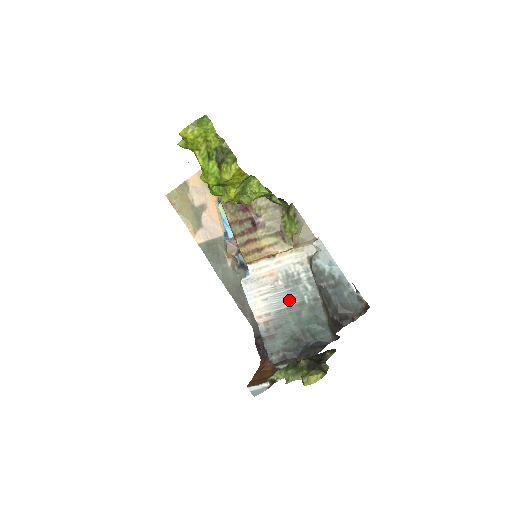
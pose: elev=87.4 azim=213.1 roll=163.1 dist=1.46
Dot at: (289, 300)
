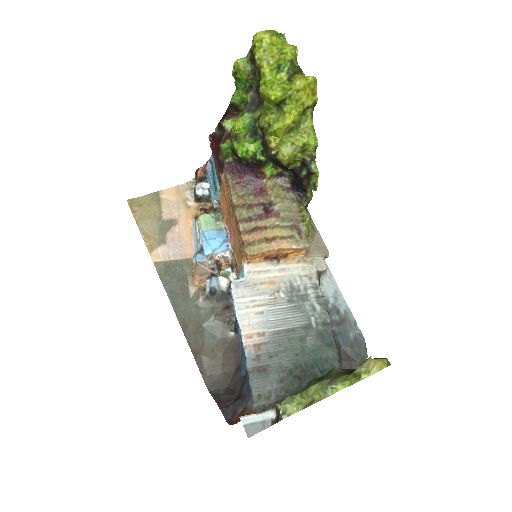
Dot at: (291, 319)
